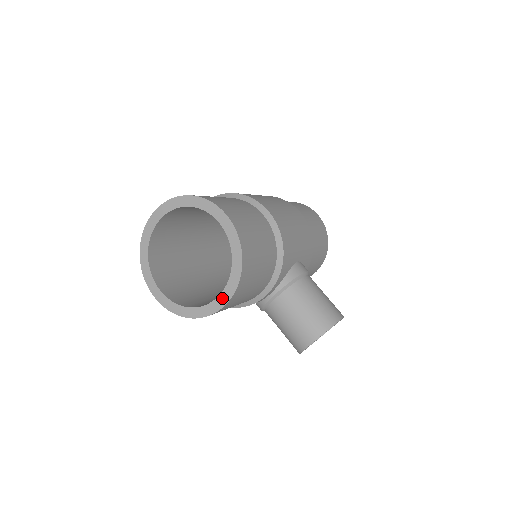
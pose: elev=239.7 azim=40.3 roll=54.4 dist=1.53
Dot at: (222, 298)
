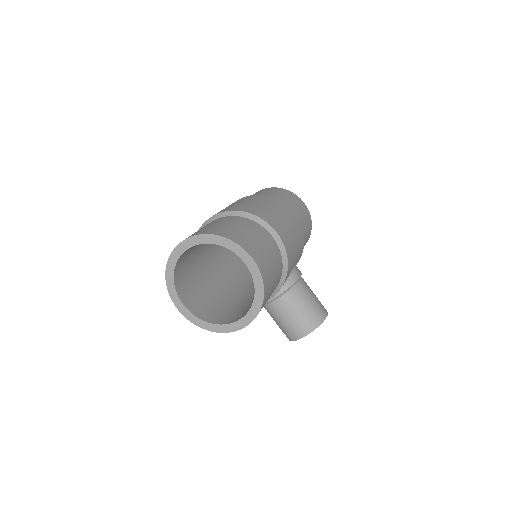
Dot at: (243, 321)
